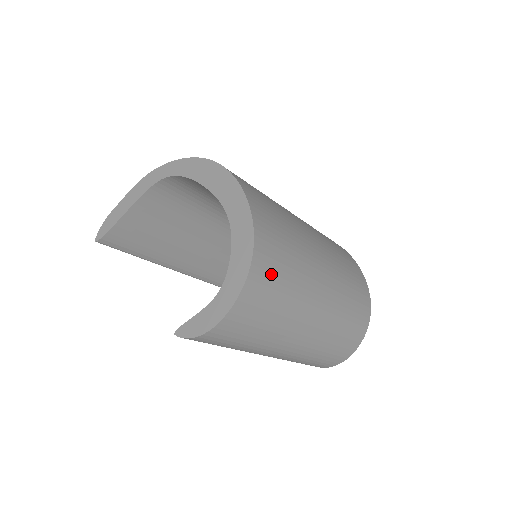
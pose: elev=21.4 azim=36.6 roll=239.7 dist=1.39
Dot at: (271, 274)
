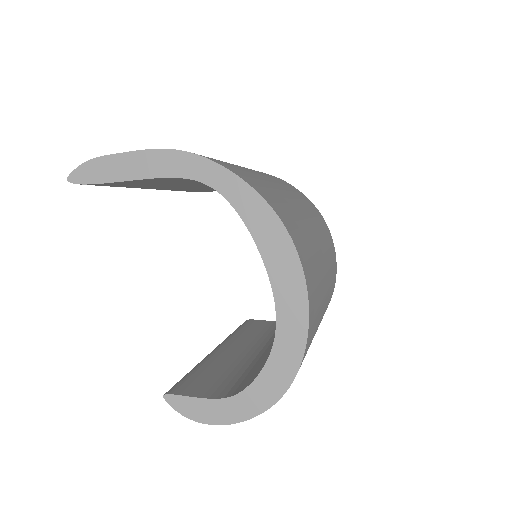
Dot at: occluded
